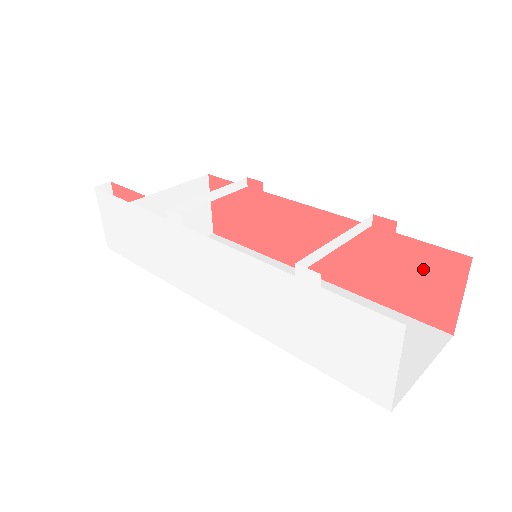
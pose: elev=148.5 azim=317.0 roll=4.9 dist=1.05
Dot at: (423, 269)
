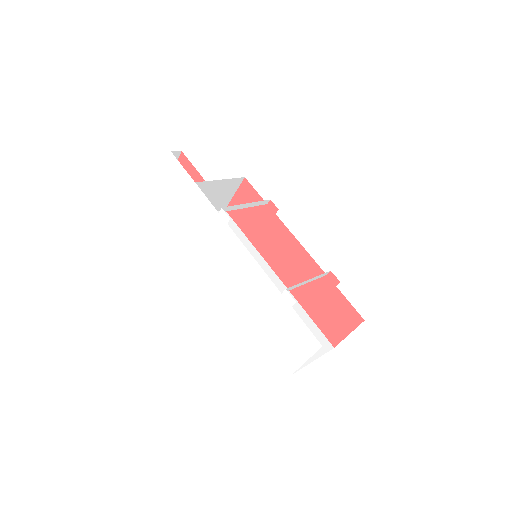
Dot at: (339, 311)
